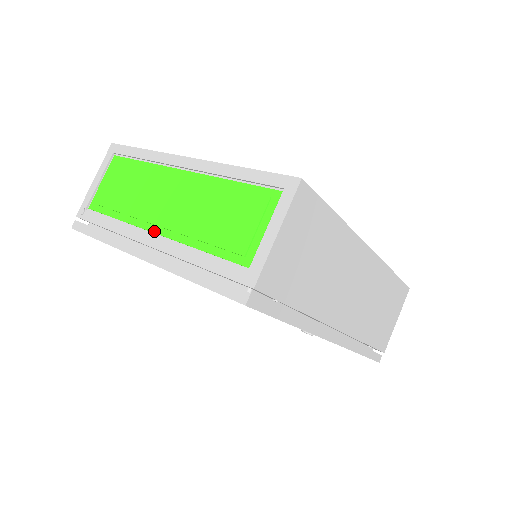
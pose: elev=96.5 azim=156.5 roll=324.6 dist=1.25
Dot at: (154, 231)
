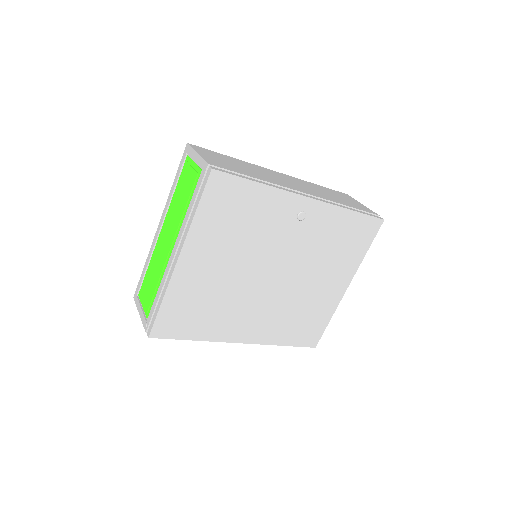
Dot at: (172, 250)
